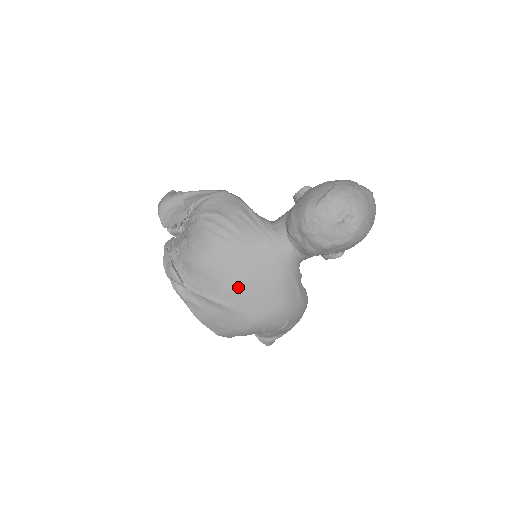
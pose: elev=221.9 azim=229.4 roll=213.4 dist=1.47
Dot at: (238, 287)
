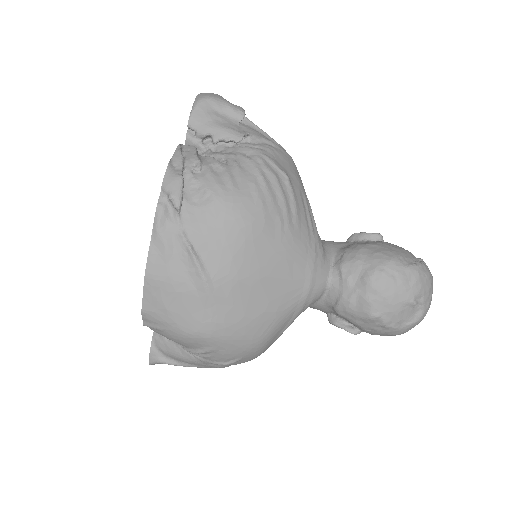
Dot at: (245, 278)
